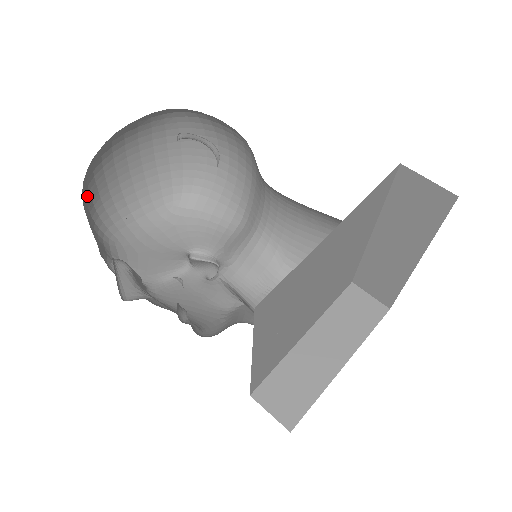
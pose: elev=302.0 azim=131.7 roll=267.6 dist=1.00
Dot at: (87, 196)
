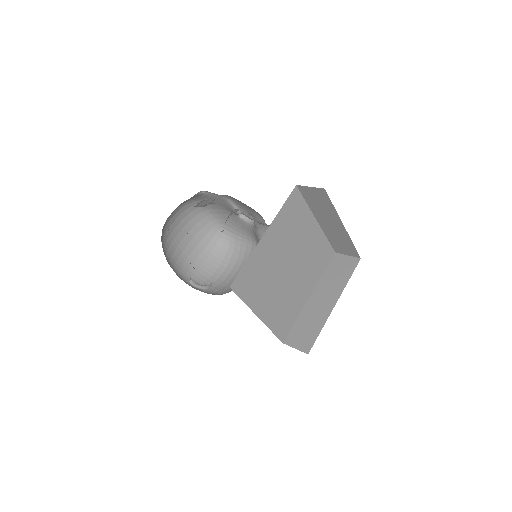
Dot at: (173, 215)
